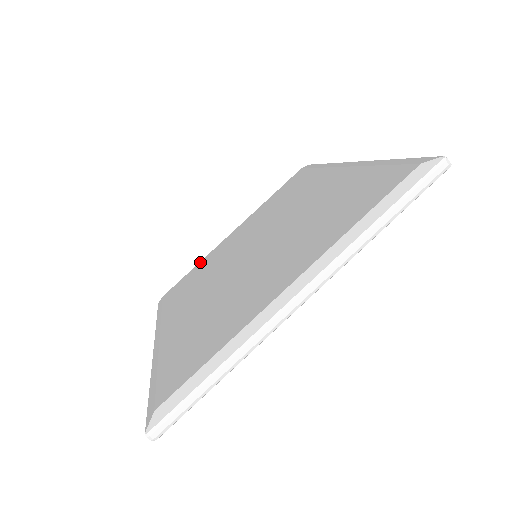
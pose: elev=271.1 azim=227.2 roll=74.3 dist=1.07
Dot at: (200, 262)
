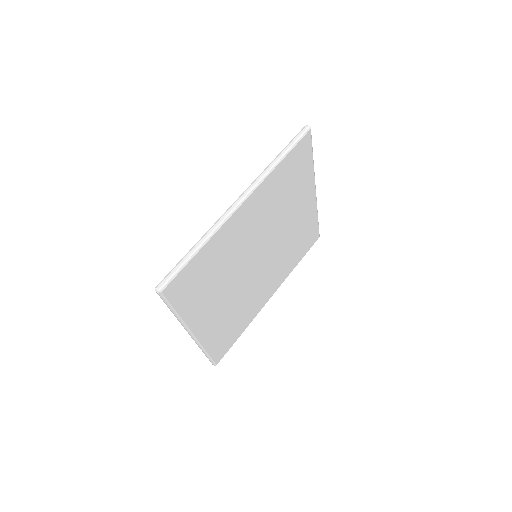
Dot at: occluded
